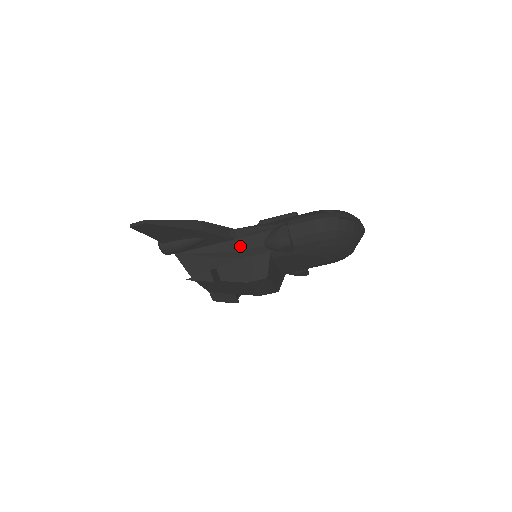
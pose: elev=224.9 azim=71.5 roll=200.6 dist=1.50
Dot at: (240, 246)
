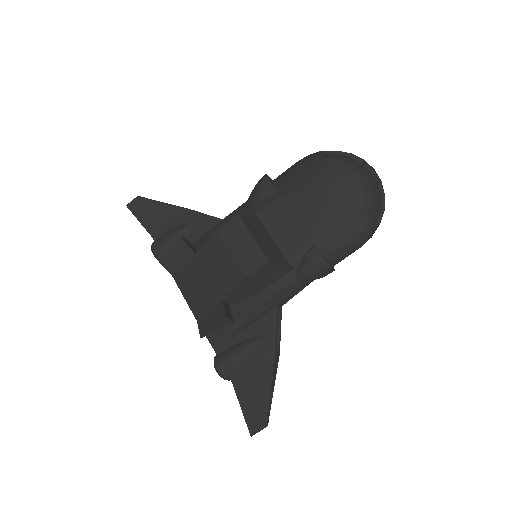
Dot at: (225, 218)
